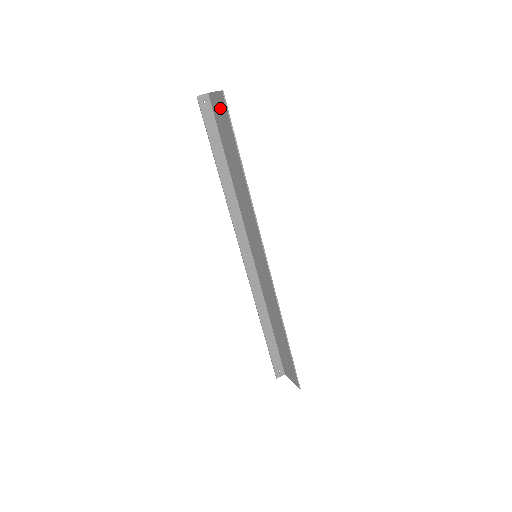
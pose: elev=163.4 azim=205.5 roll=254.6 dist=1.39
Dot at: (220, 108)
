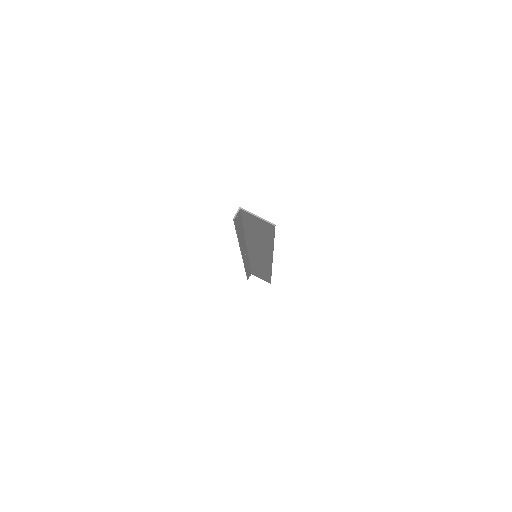
Dot at: (260, 223)
